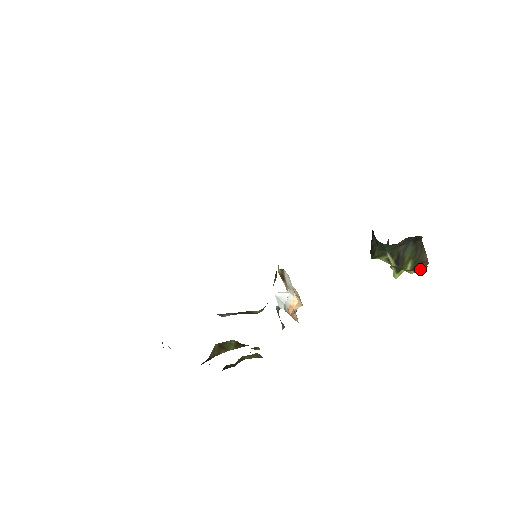
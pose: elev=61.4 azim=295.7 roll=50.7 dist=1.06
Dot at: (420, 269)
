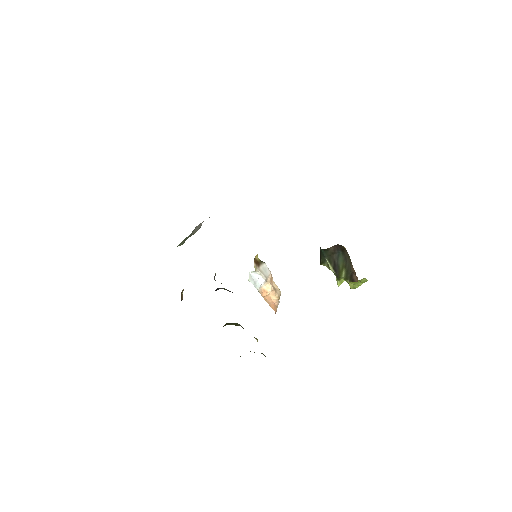
Dot at: (354, 280)
